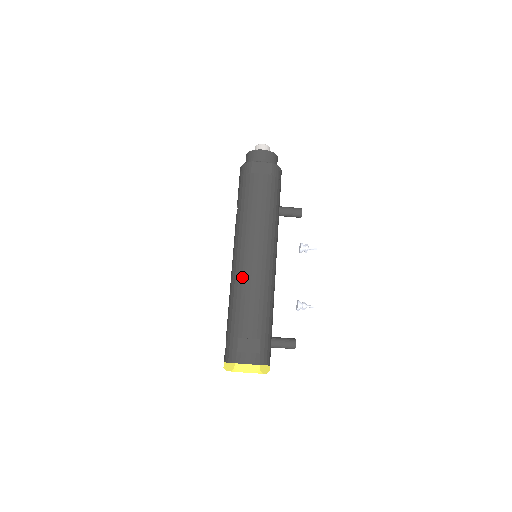
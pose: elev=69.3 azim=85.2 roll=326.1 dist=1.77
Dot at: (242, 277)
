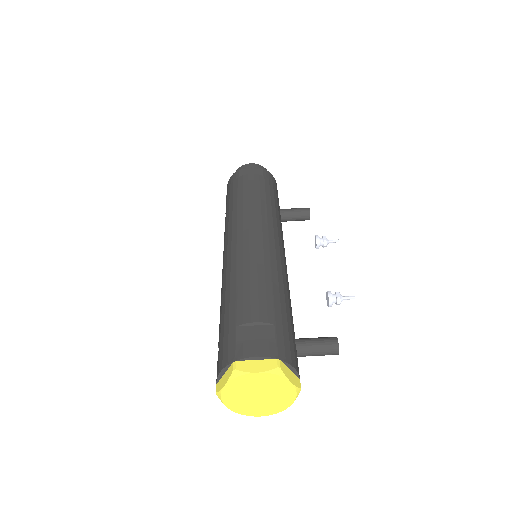
Dot at: (236, 259)
